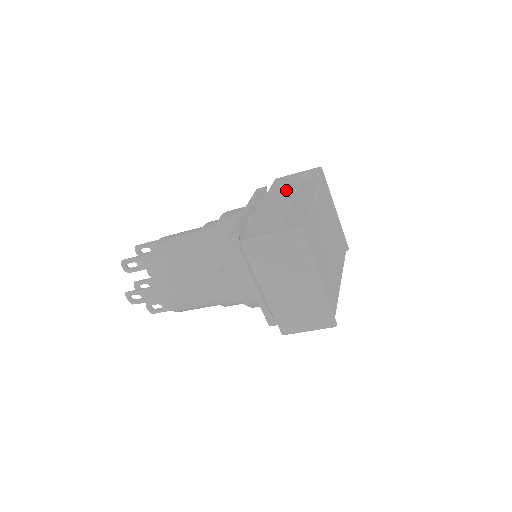
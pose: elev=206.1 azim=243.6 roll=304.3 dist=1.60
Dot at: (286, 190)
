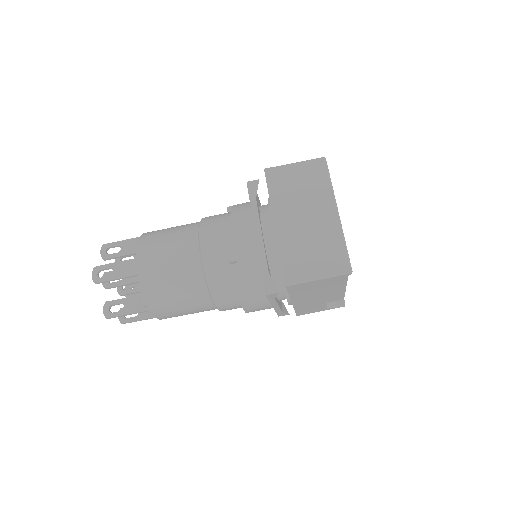
Dot at: occluded
